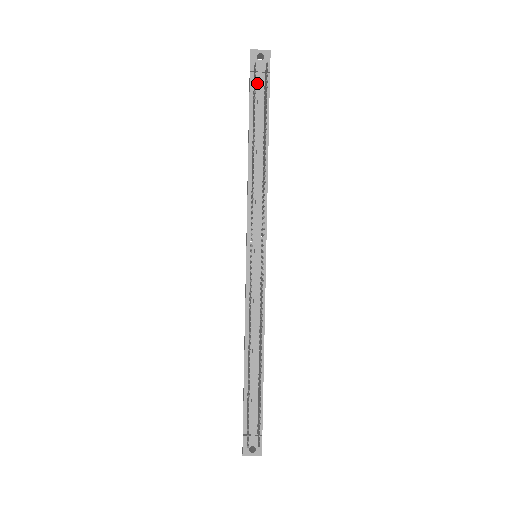
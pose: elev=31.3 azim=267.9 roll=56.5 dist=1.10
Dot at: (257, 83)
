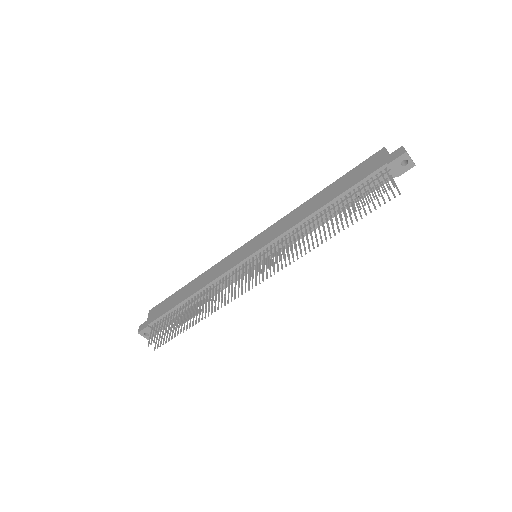
Dot at: (381, 174)
